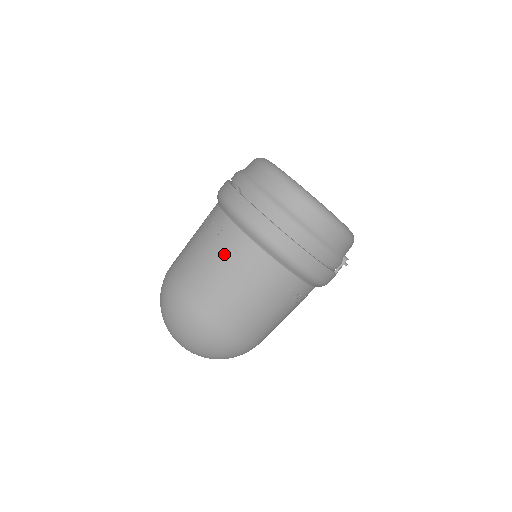
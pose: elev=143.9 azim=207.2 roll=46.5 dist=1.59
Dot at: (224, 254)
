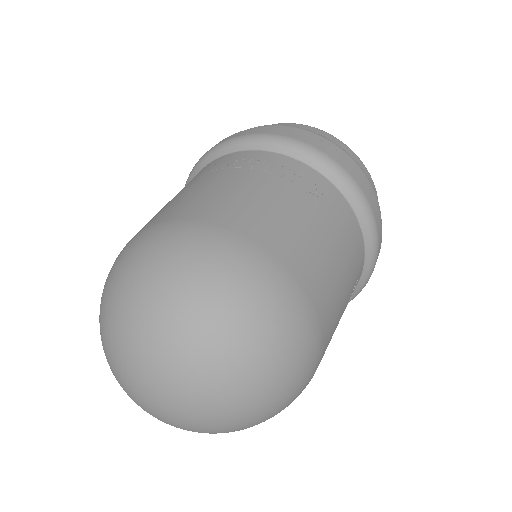
Dot at: (308, 196)
